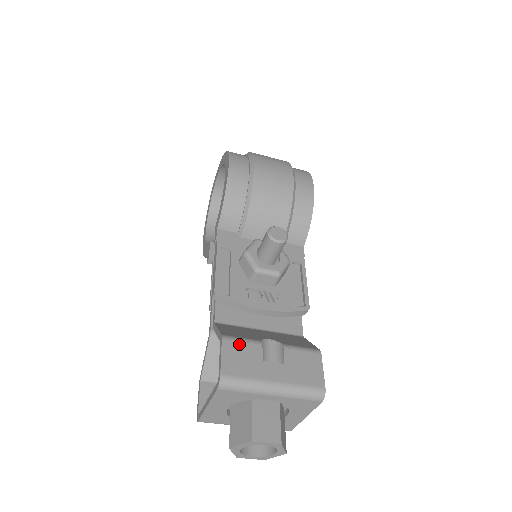
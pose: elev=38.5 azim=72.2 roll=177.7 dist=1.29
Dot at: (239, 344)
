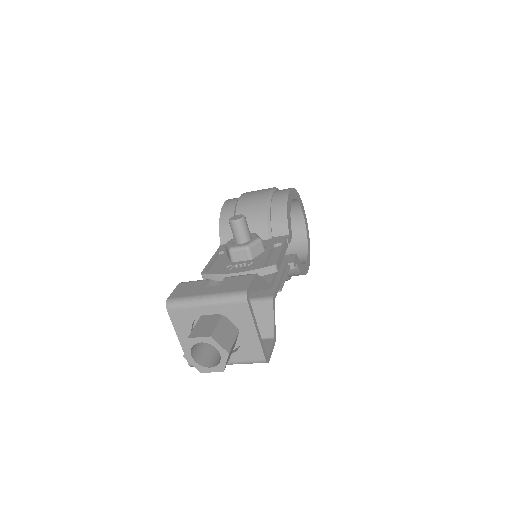
Dot at: (190, 283)
